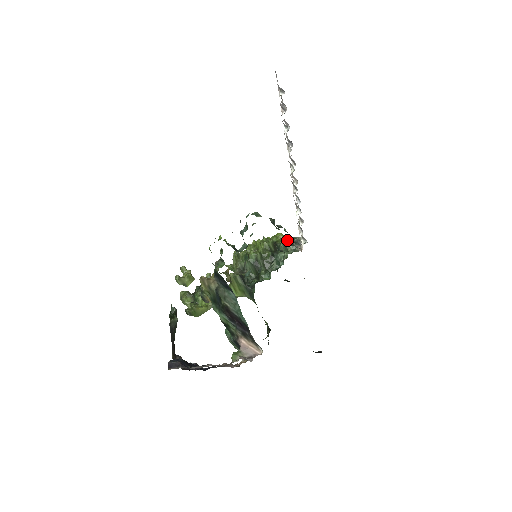
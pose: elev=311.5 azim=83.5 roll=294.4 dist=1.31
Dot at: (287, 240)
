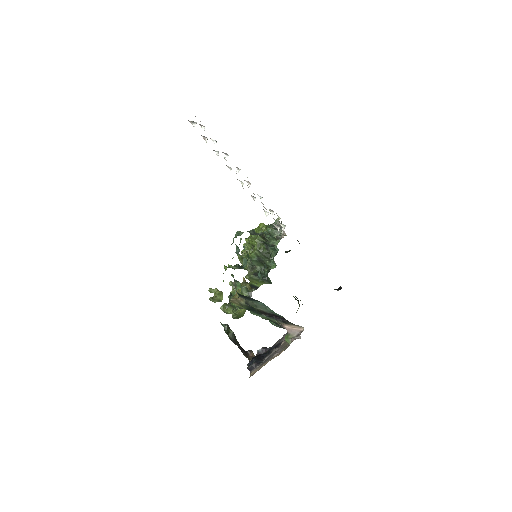
Dot at: (270, 232)
